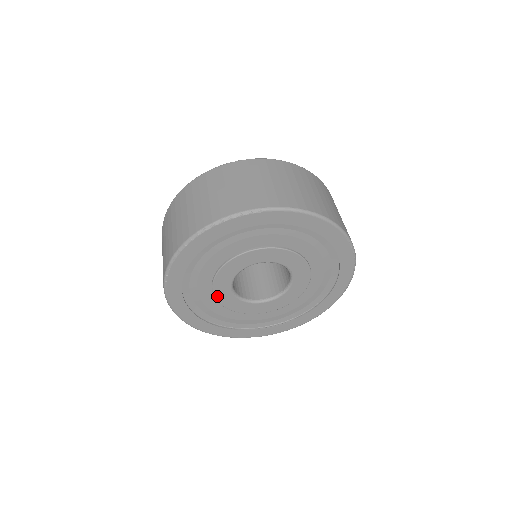
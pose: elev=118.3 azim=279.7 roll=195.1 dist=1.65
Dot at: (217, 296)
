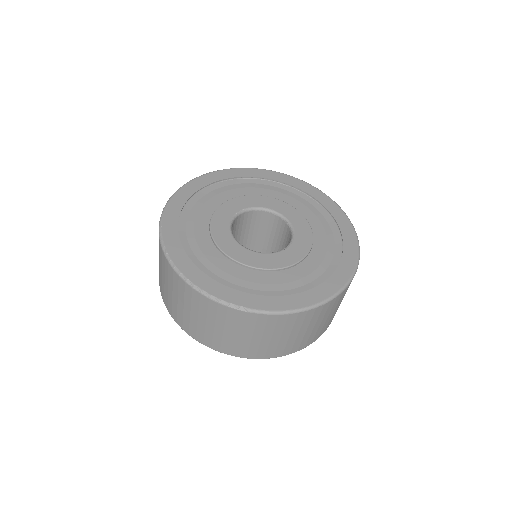
Dot at: occluded
